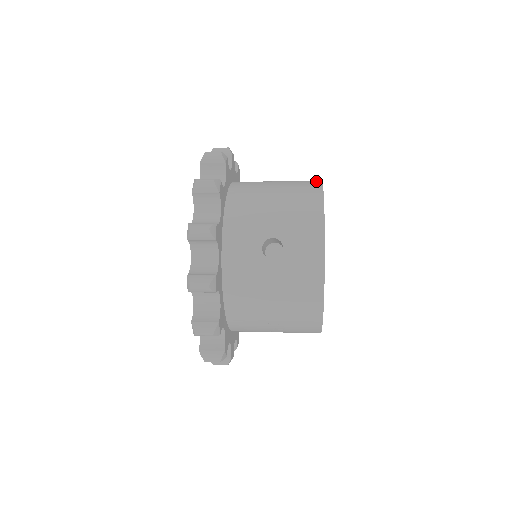
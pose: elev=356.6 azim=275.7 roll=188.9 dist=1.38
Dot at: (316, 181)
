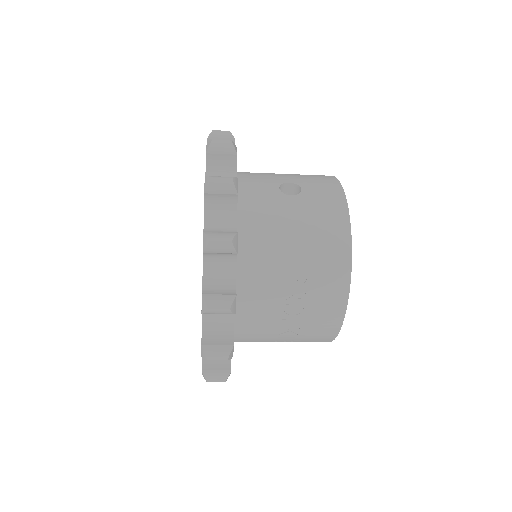
Dot at: occluded
